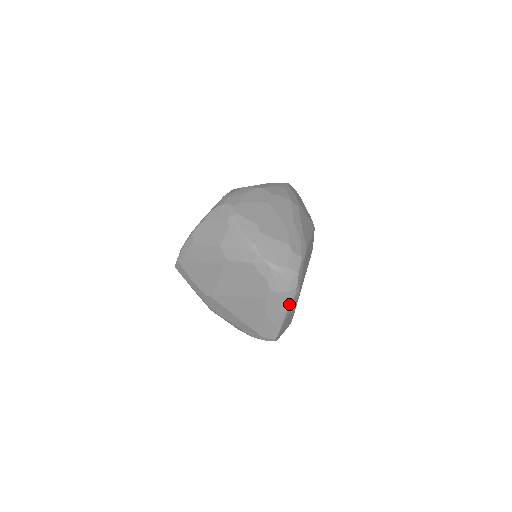
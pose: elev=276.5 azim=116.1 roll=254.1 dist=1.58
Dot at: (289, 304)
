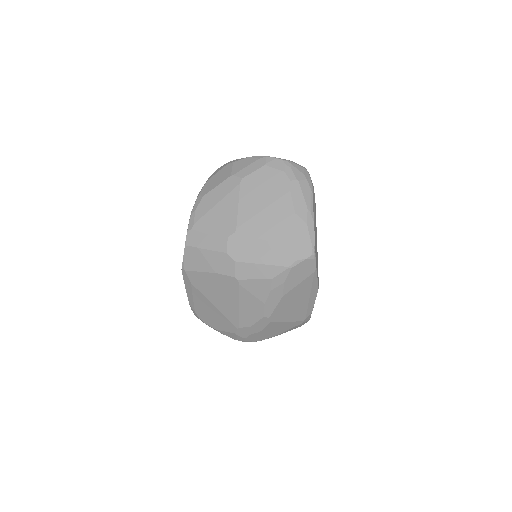
Dot at: (311, 196)
